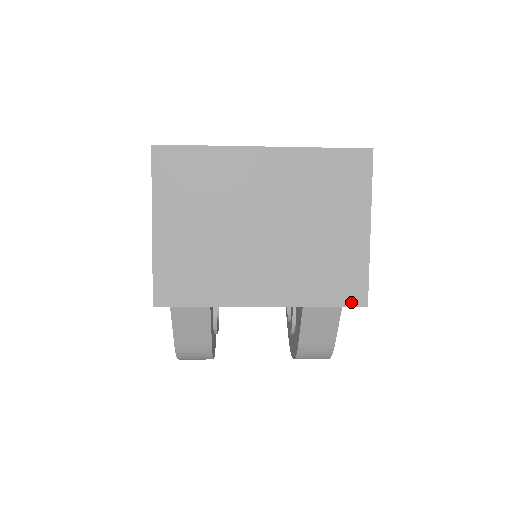
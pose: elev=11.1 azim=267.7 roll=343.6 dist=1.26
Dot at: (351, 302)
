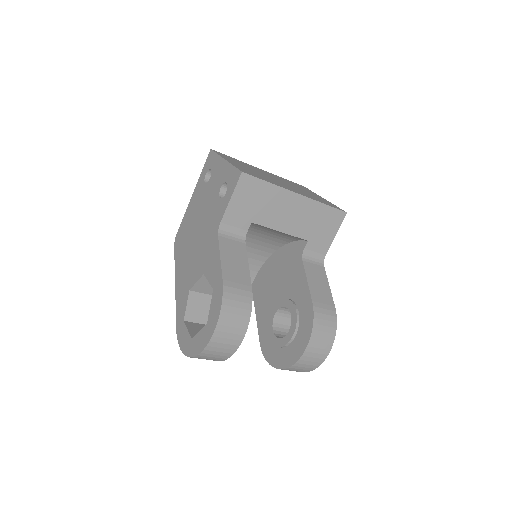
Dot at: (338, 209)
